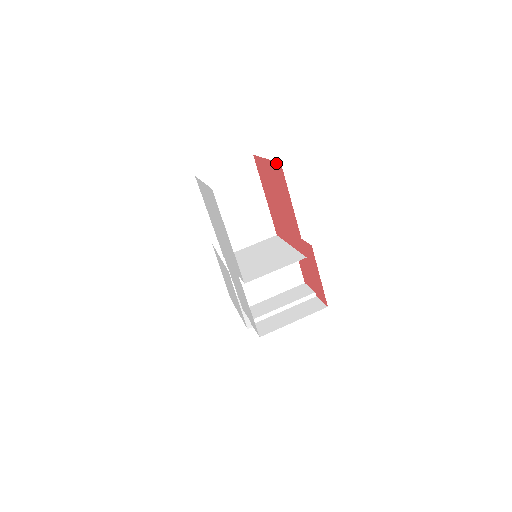
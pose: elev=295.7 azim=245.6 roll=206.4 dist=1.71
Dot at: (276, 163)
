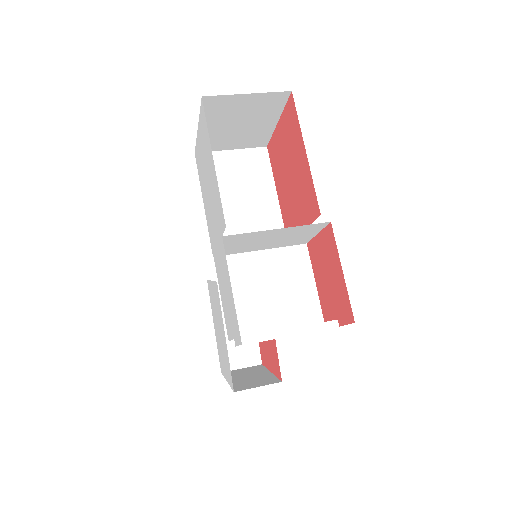
Dot at: (287, 103)
